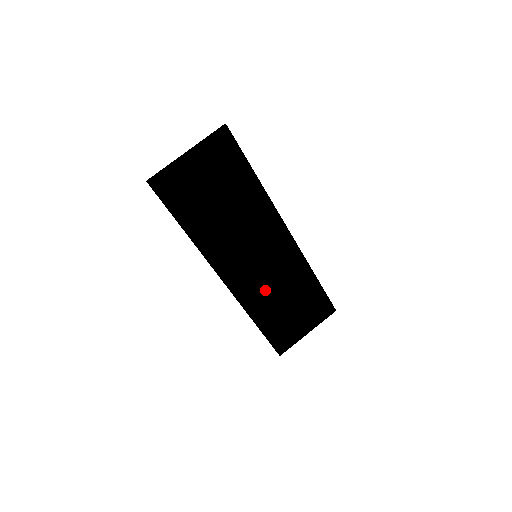
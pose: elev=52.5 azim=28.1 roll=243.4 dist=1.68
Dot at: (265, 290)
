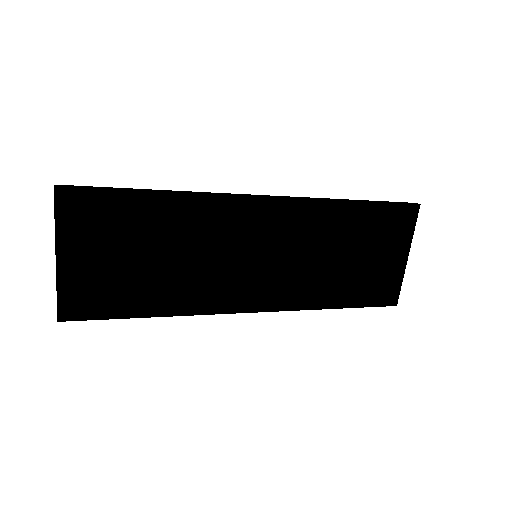
Dot at: (306, 273)
